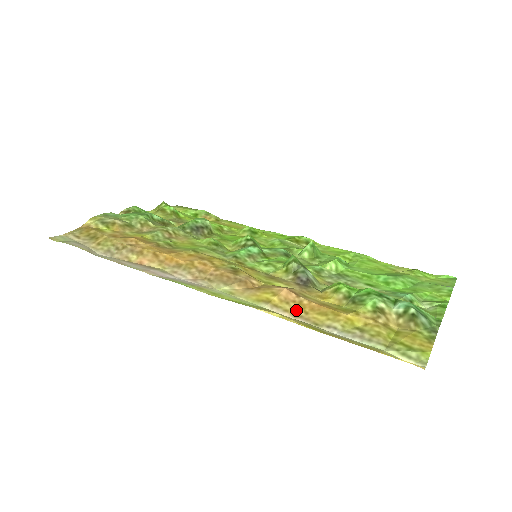
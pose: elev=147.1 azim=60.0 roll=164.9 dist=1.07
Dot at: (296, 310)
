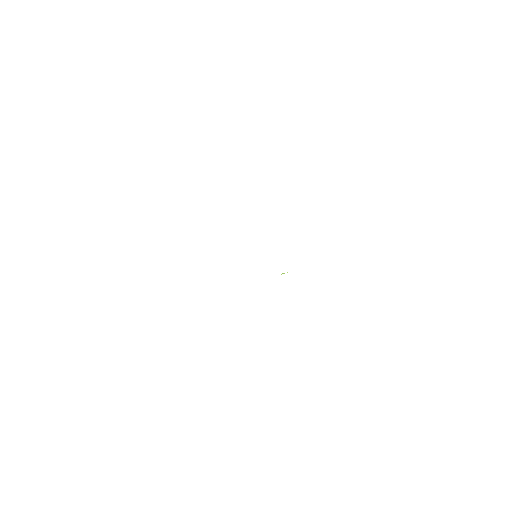
Dot at: occluded
